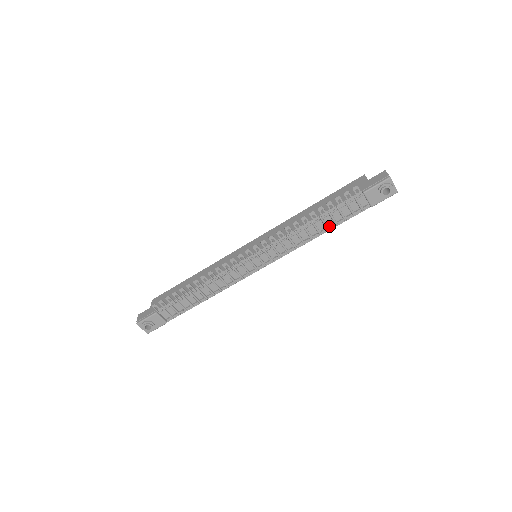
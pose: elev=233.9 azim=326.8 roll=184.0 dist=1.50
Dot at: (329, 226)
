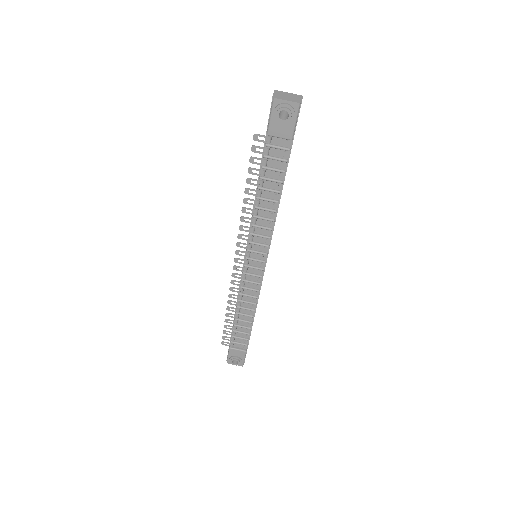
Dot at: (276, 189)
